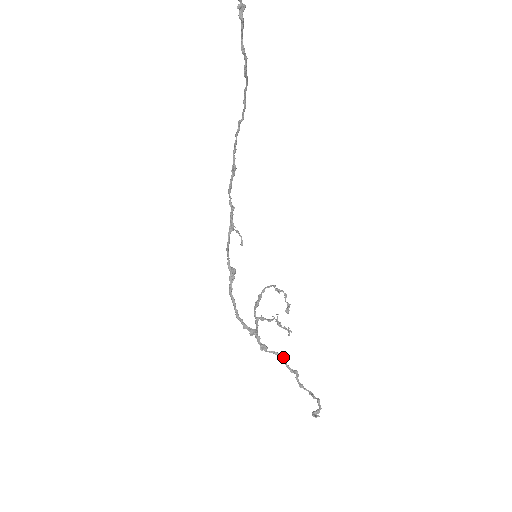
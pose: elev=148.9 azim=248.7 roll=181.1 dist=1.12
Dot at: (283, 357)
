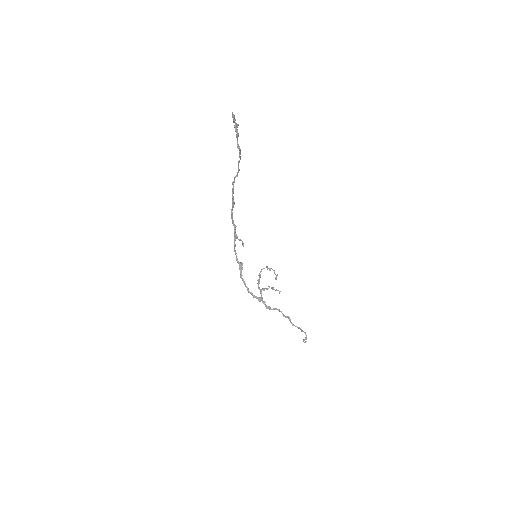
Dot at: (280, 311)
